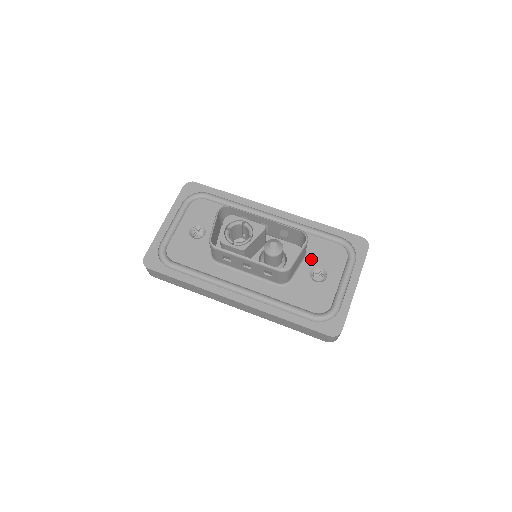
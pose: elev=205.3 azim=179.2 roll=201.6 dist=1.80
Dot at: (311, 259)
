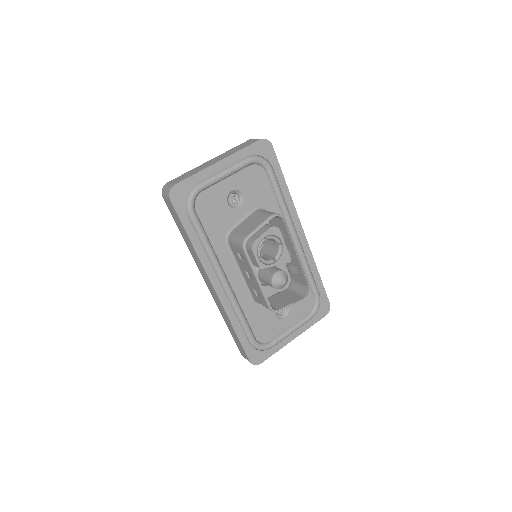
Dot at: occluded
